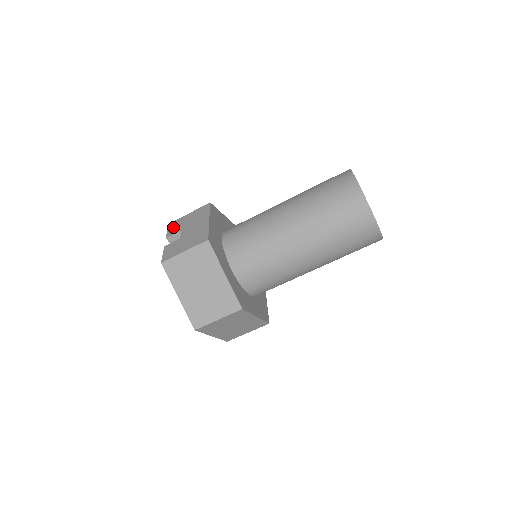
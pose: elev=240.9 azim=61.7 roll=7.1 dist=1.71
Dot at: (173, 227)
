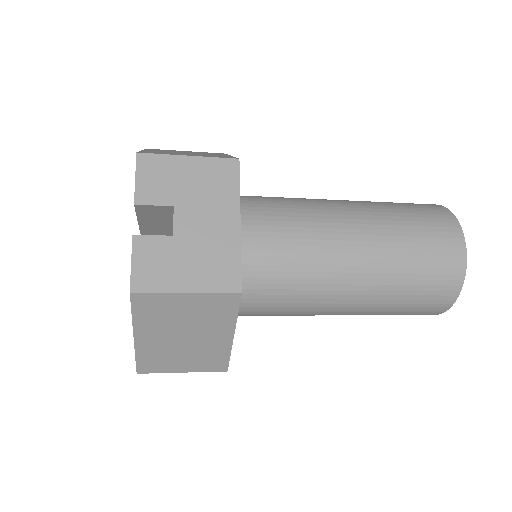
Dot at: (151, 177)
